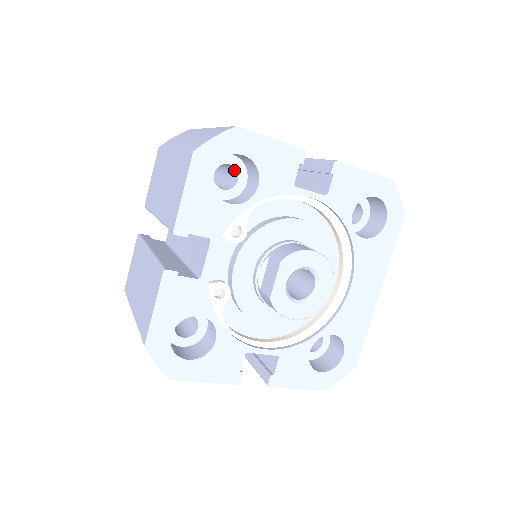
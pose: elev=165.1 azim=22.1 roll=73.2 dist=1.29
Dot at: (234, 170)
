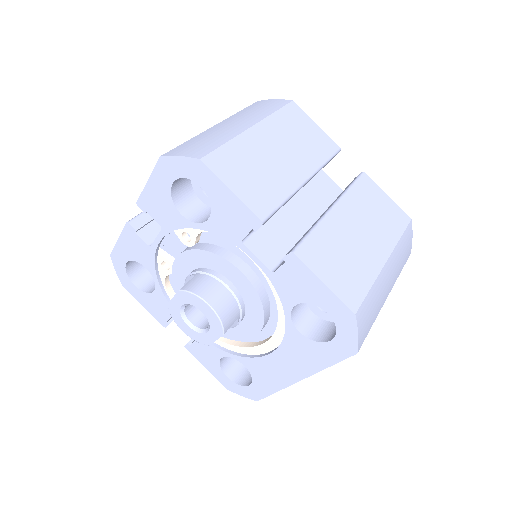
Dot at: occluded
